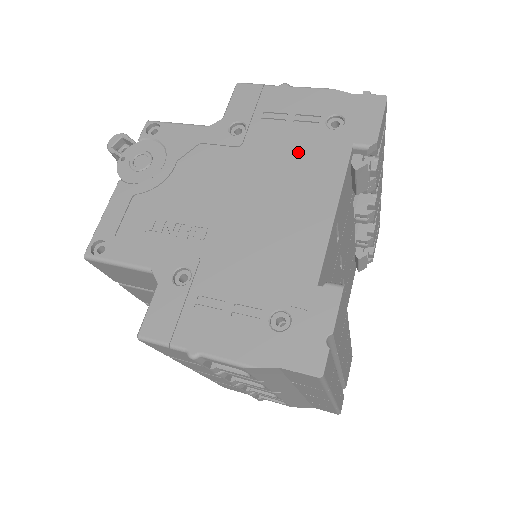
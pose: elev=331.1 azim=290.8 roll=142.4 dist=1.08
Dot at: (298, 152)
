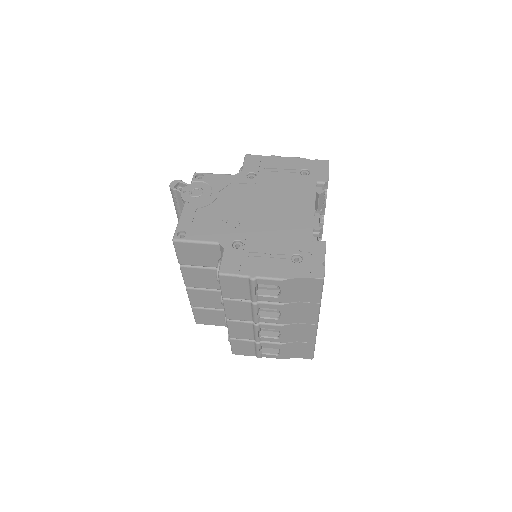
Dot at: (288, 186)
